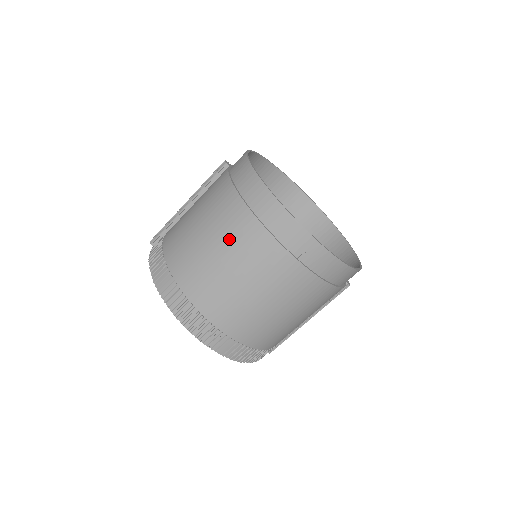
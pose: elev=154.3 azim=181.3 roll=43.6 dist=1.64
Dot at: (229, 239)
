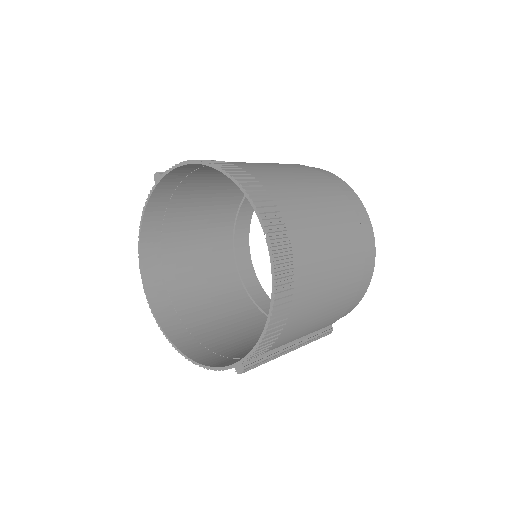
Dot at: (305, 175)
